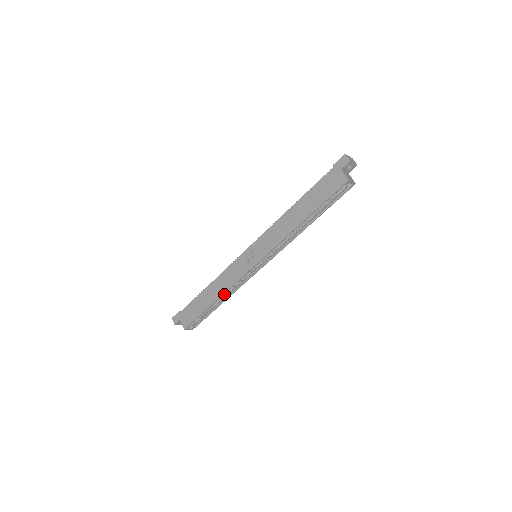
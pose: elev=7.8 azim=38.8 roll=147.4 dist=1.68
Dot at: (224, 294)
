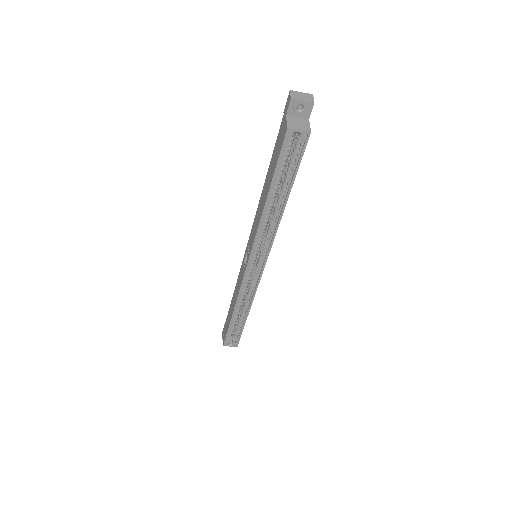
Dot at: (243, 305)
